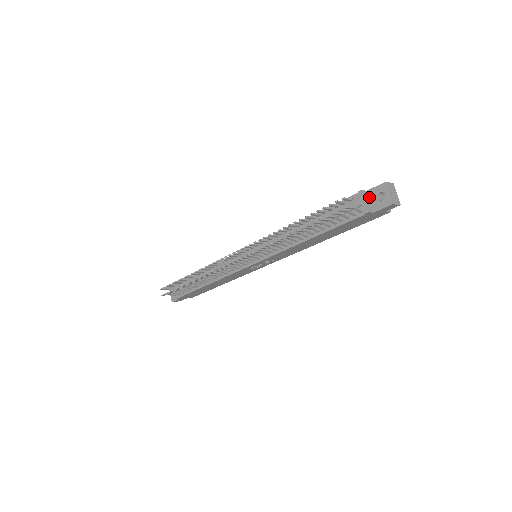
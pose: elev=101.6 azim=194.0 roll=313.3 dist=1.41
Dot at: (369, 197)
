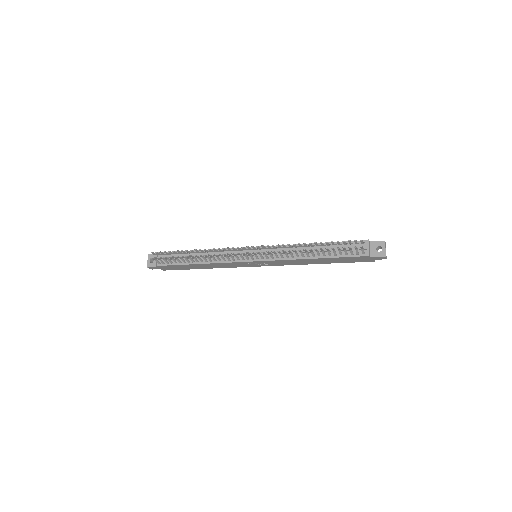
Dot at: (370, 246)
